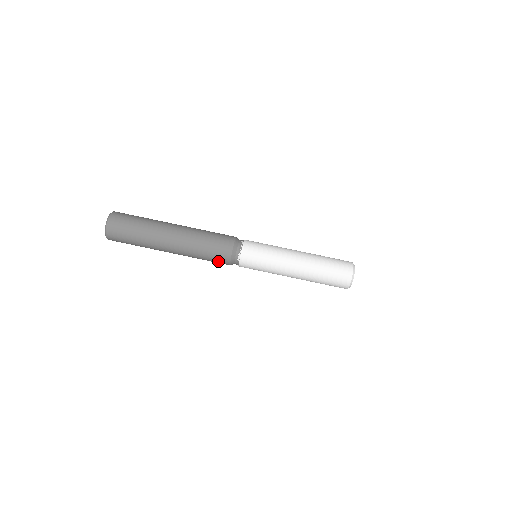
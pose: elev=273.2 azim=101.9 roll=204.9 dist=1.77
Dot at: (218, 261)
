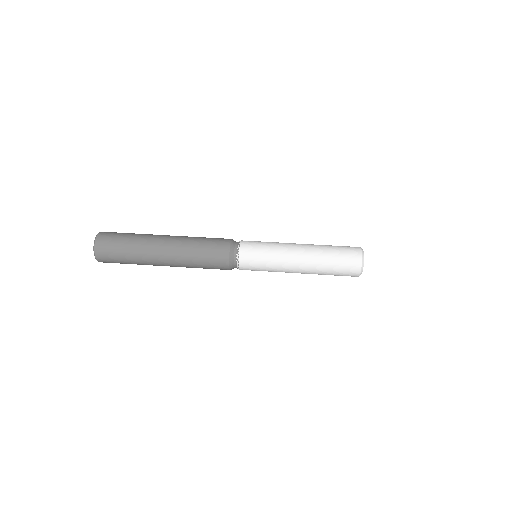
Dot at: (216, 267)
